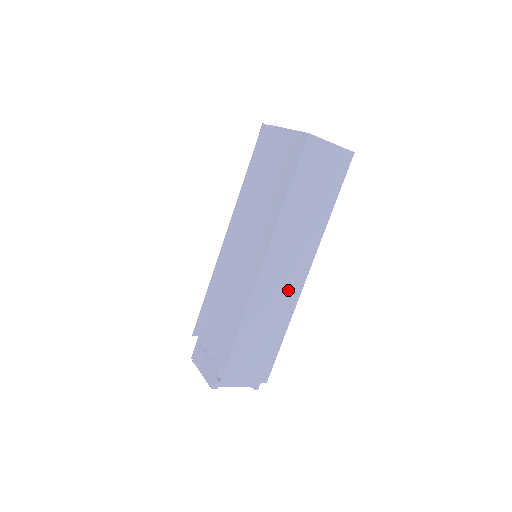
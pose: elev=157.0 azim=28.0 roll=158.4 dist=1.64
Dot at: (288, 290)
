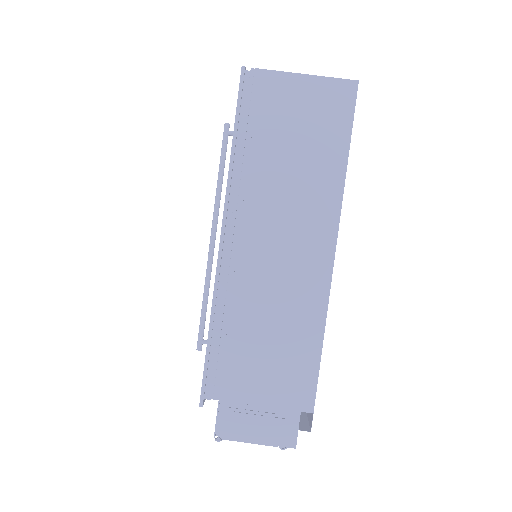
Dot at: occluded
